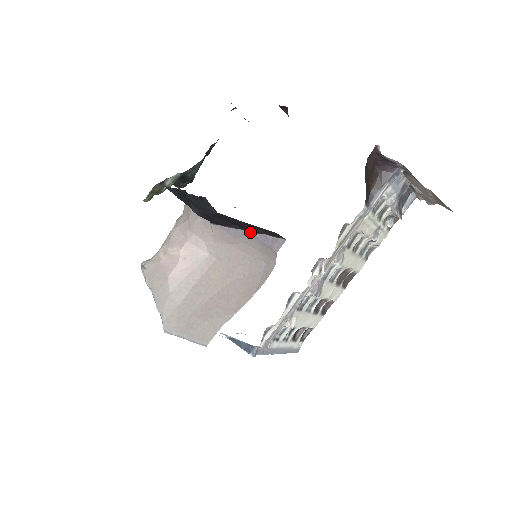
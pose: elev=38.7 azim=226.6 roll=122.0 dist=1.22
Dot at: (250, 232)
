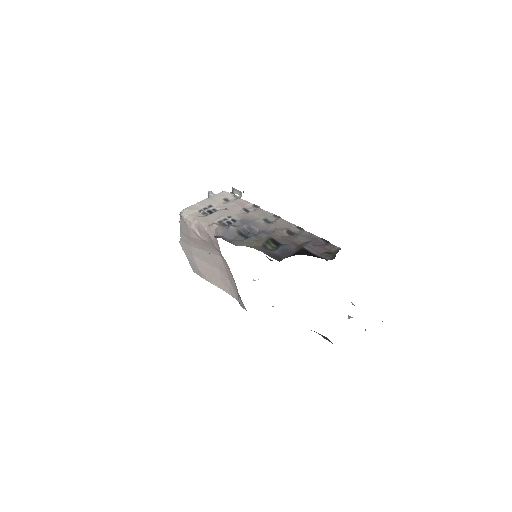
Dot at: occluded
